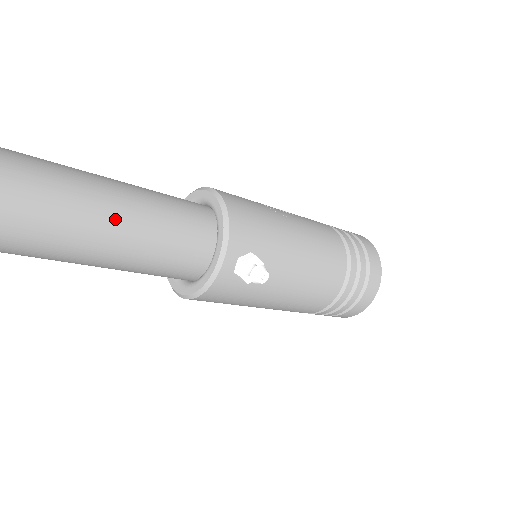
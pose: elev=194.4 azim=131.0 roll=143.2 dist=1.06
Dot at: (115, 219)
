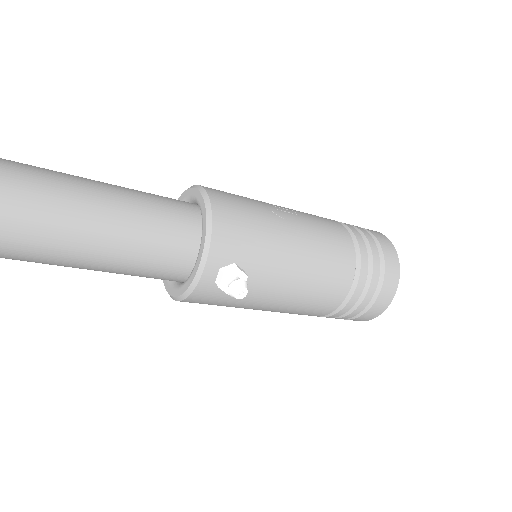
Dot at: (85, 228)
